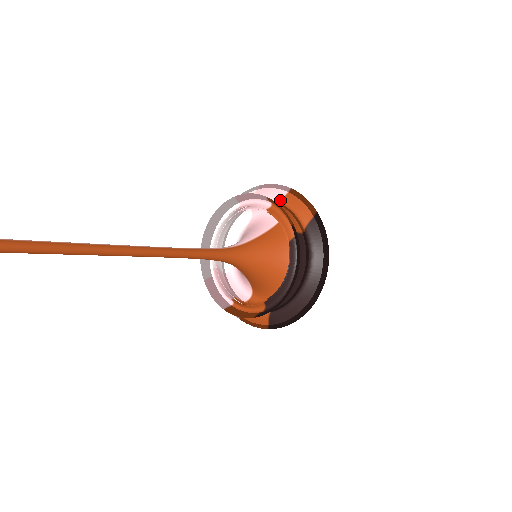
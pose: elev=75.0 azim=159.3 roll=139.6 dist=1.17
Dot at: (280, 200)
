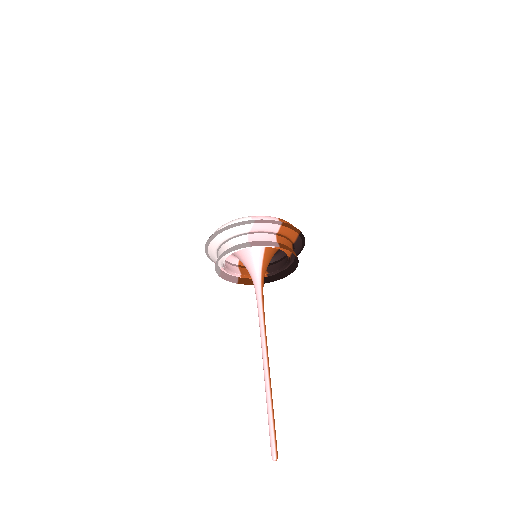
Dot at: (277, 232)
